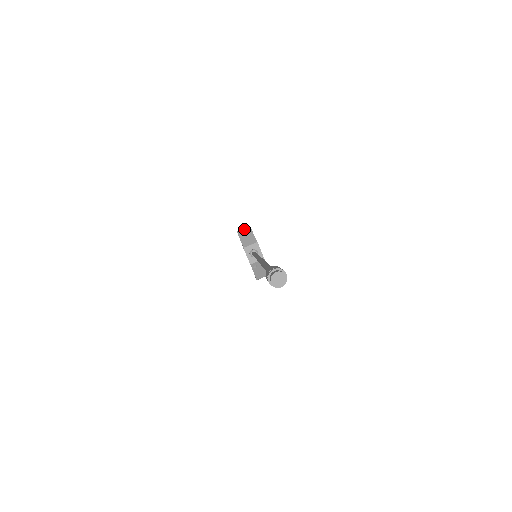
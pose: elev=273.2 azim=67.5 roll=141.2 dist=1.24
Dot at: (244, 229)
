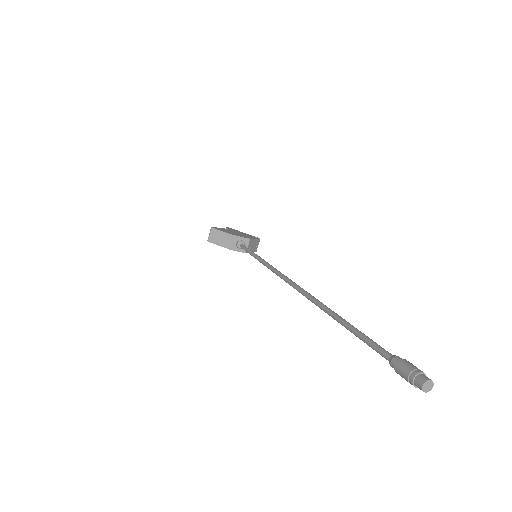
Dot at: (211, 235)
